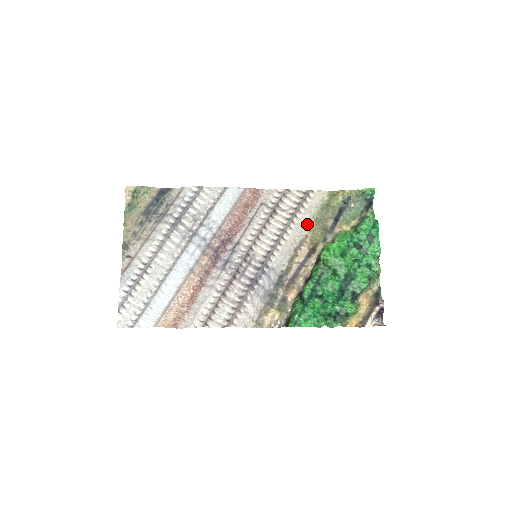
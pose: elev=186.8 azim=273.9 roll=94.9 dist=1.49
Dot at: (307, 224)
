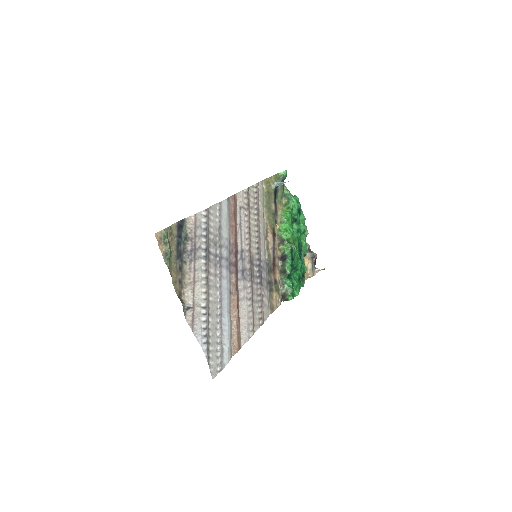
Dot at: (263, 213)
